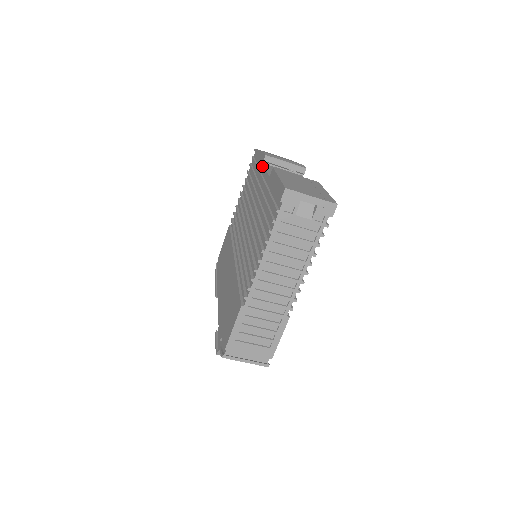
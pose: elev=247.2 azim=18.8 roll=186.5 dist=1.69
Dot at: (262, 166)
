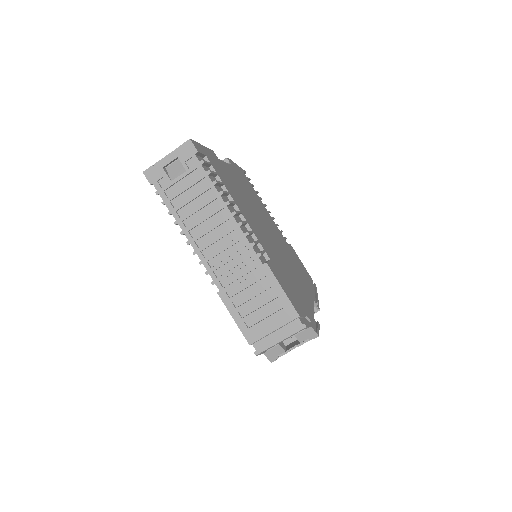
Dot at: occluded
